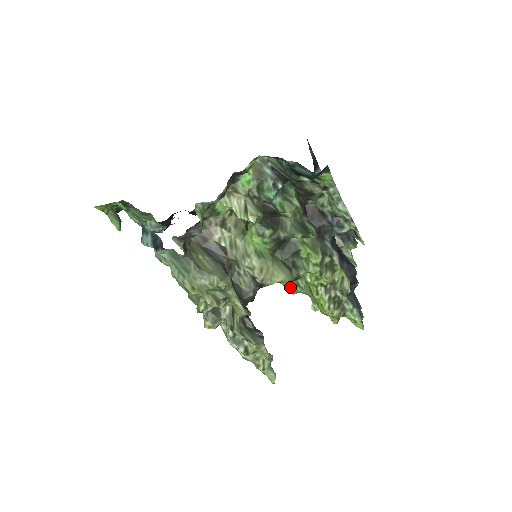
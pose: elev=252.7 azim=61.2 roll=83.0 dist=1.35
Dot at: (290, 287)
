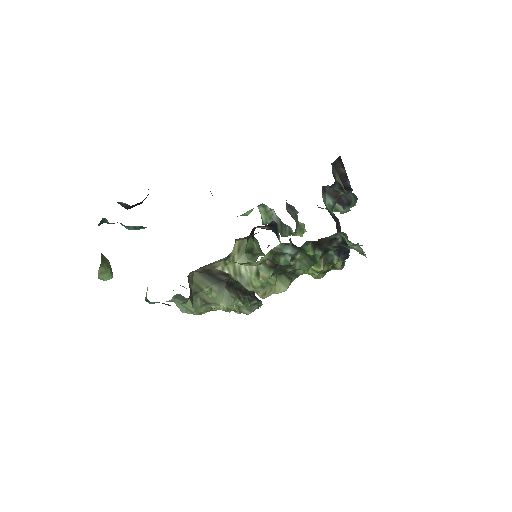
Dot at: occluded
